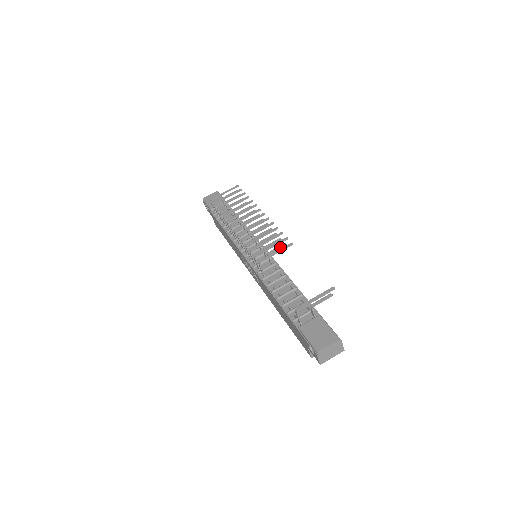
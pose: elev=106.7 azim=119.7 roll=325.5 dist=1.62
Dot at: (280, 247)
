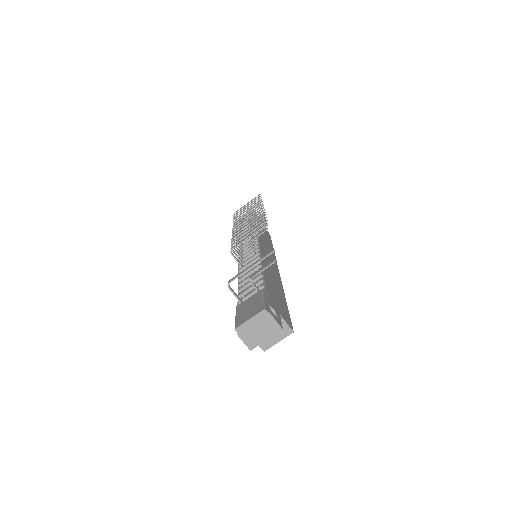
Dot at: (260, 233)
